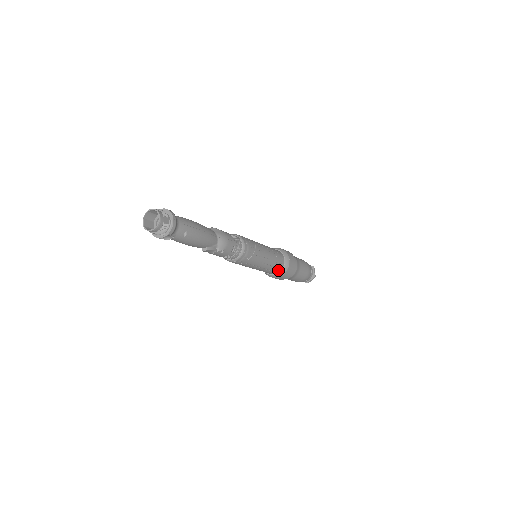
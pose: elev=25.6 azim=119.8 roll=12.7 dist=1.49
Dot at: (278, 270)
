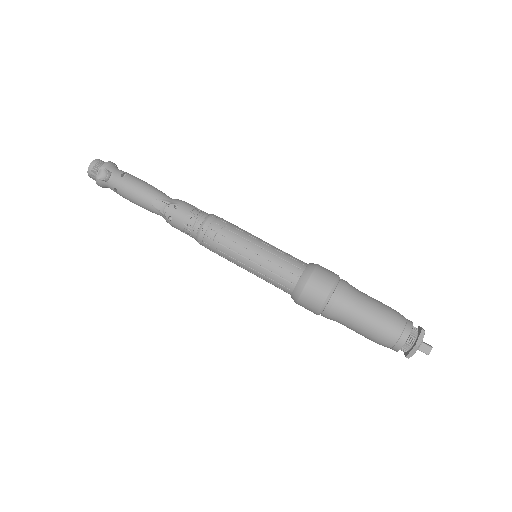
Dot at: (298, 271)
